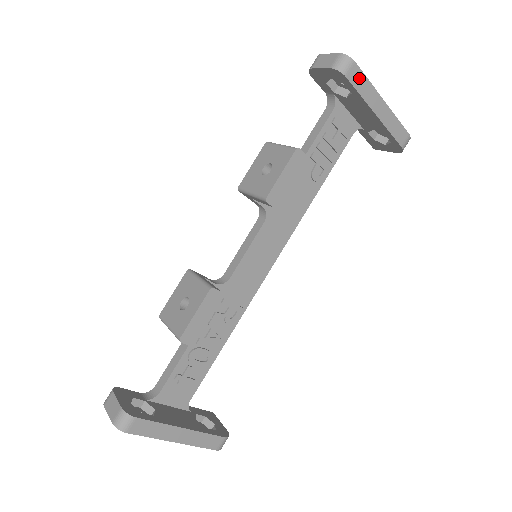
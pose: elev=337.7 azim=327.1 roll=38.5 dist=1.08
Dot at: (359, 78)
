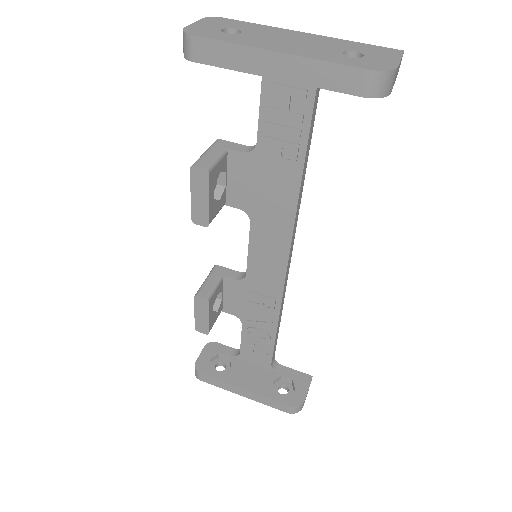
Dot at: (213, 50)
